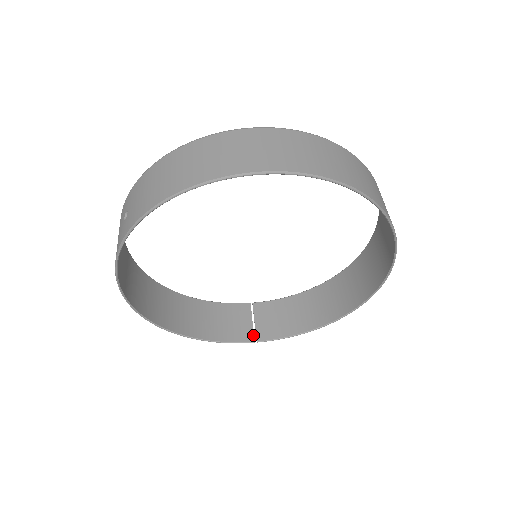
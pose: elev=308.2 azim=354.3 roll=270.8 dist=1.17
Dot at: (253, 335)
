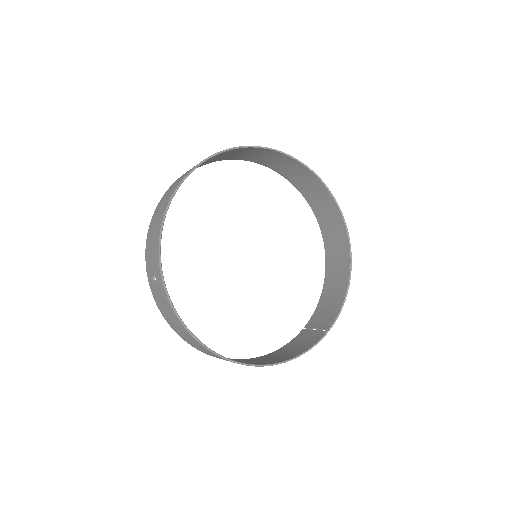
Dot at: (323, 331)
